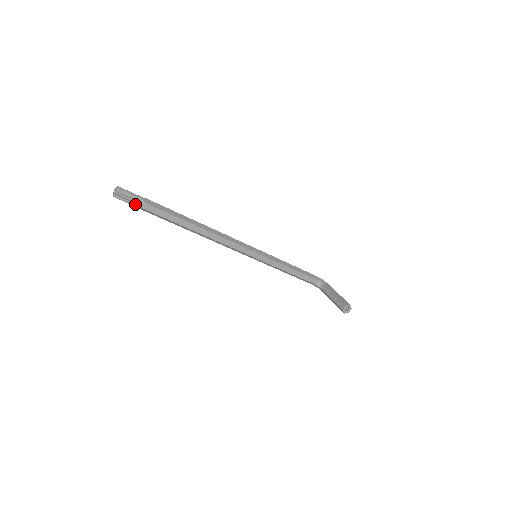
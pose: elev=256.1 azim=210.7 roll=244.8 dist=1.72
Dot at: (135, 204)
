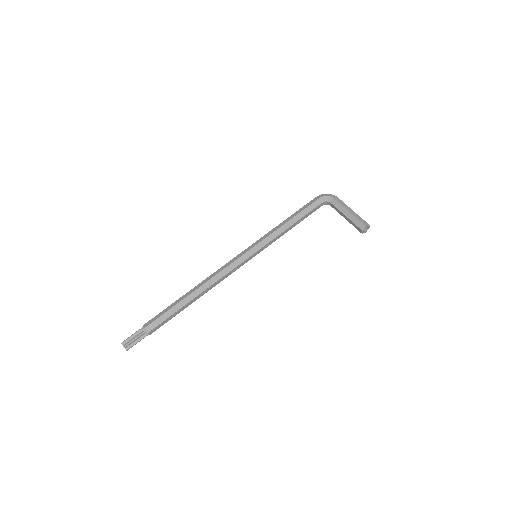
Dot at: (144, 337)
